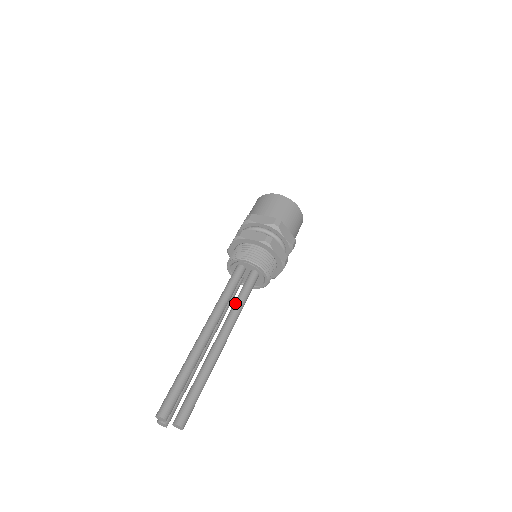
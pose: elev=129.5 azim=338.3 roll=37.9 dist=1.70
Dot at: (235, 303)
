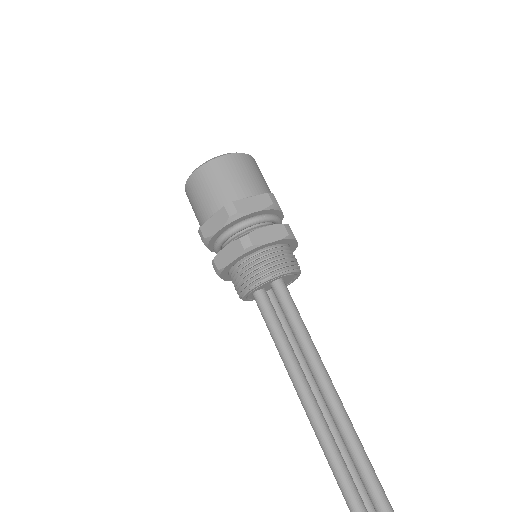
Dot at: (297, 342)
